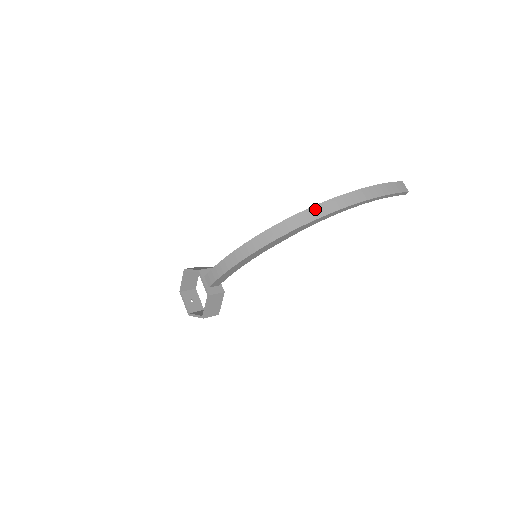
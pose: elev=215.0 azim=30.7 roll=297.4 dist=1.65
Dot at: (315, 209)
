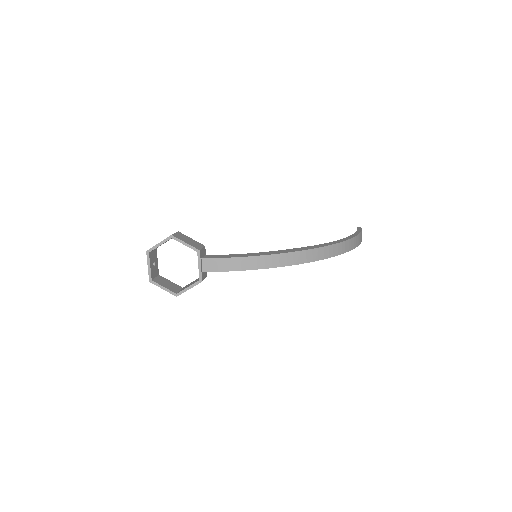
Dot at: (334, 247)
